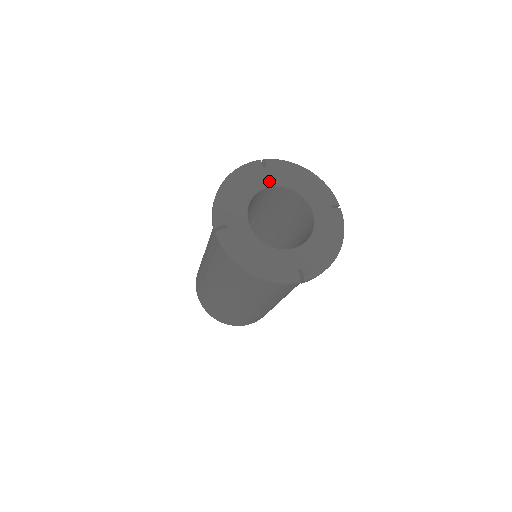
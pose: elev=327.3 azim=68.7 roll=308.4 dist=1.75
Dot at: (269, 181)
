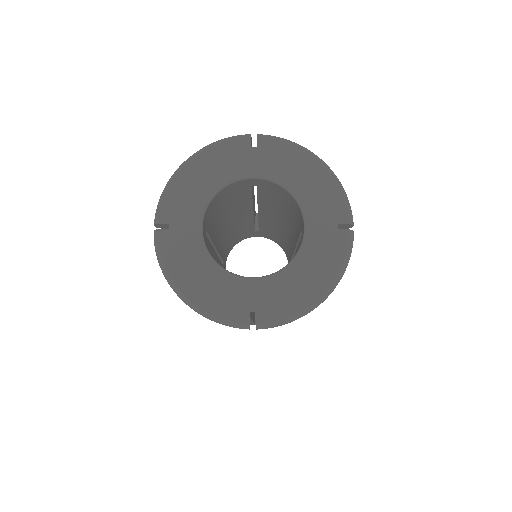
Dot at: (252, 169)
